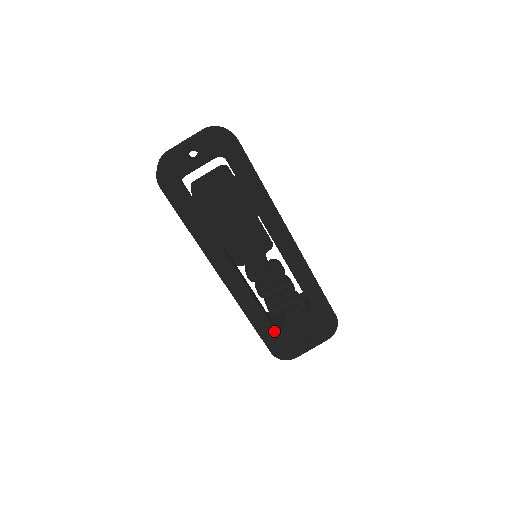
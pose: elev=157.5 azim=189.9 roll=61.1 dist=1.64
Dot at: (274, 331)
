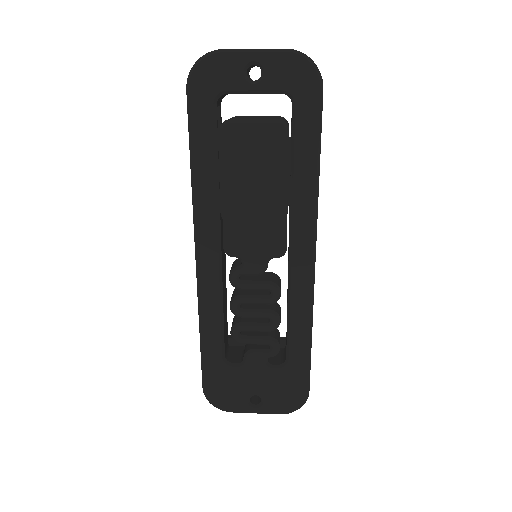
Dot at: (222, 363)
